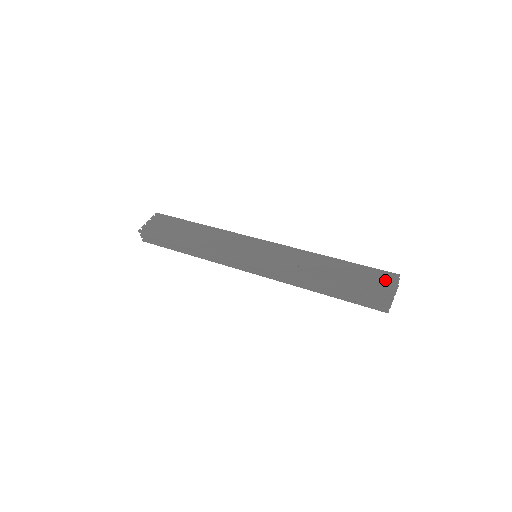
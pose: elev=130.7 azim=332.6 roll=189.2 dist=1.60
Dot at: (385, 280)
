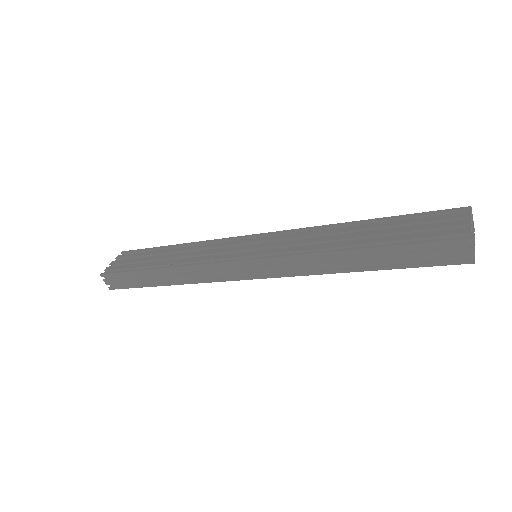
Dot at: (451, 218)
